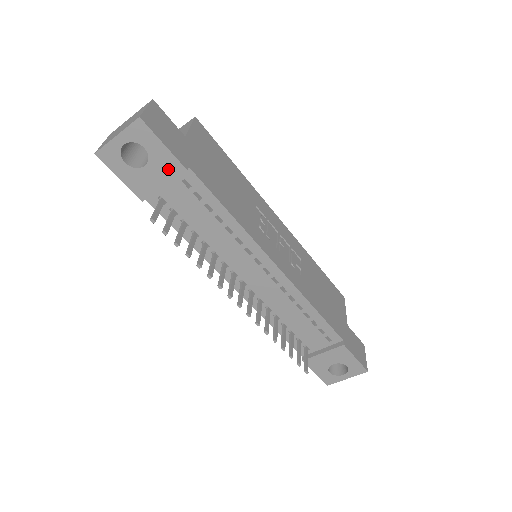
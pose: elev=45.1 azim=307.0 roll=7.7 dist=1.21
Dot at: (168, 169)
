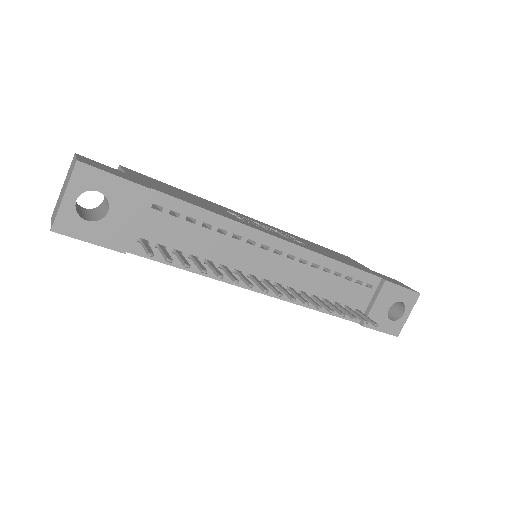
Dot at: (132, 200)
